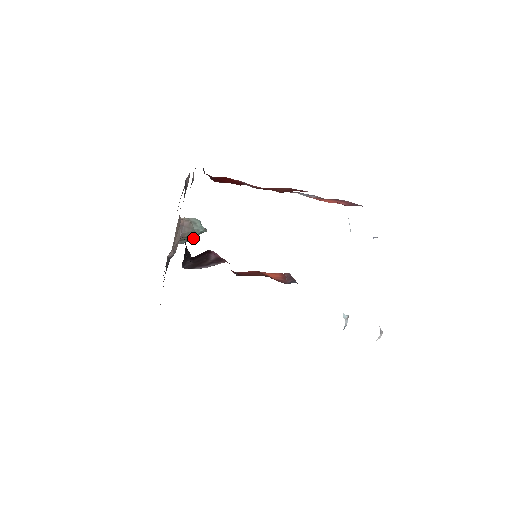
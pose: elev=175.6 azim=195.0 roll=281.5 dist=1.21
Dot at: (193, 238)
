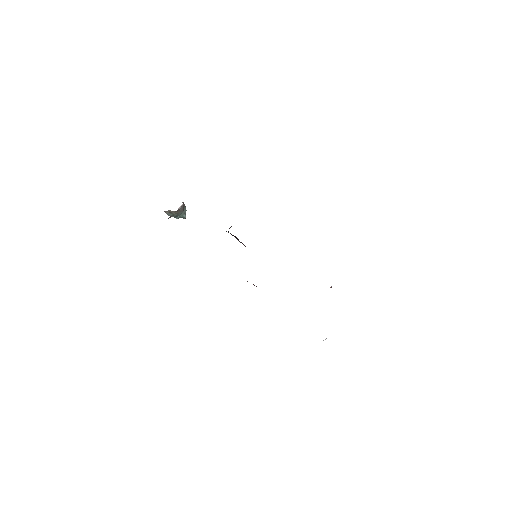
Dot at: (175, 217)
